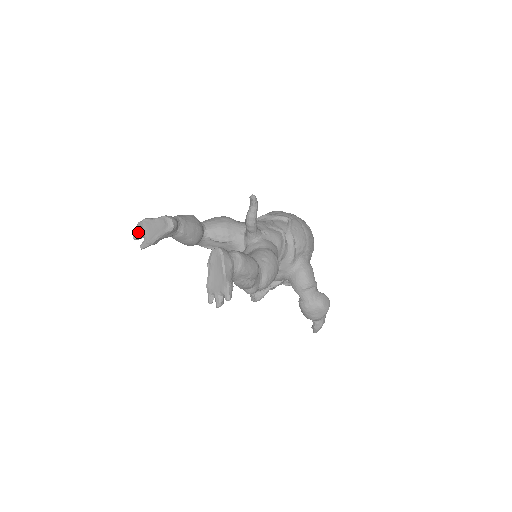
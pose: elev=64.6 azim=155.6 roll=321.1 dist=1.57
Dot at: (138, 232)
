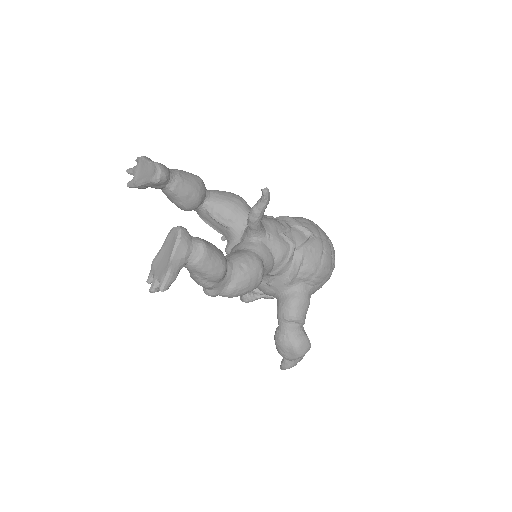
Dot at: (133, 167)
